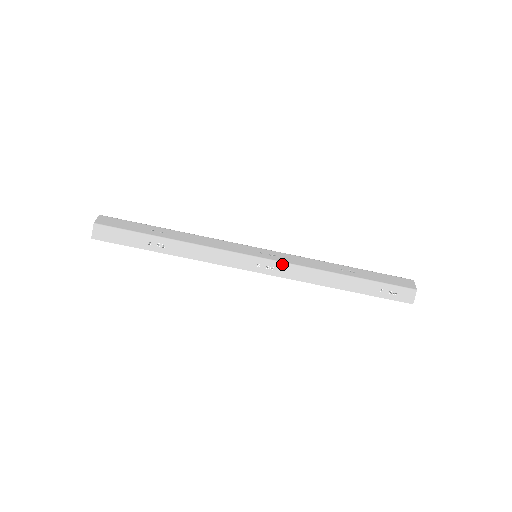
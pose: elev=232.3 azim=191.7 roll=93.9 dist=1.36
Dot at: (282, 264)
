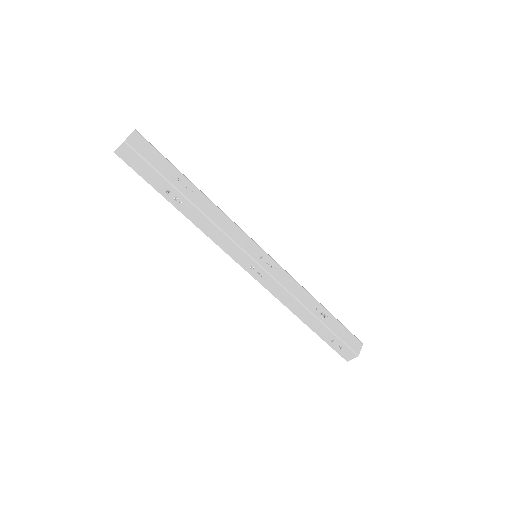
Dot at: (272, 279)
